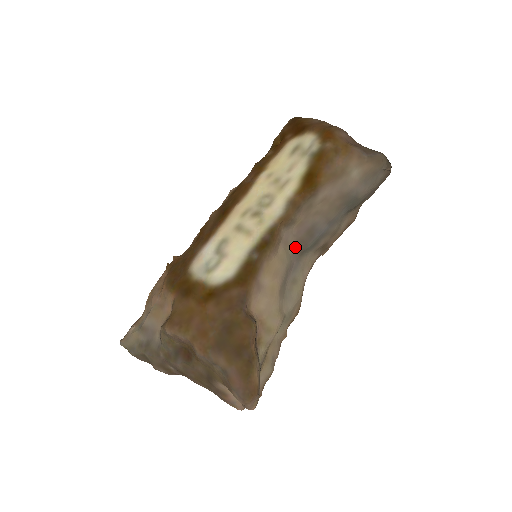
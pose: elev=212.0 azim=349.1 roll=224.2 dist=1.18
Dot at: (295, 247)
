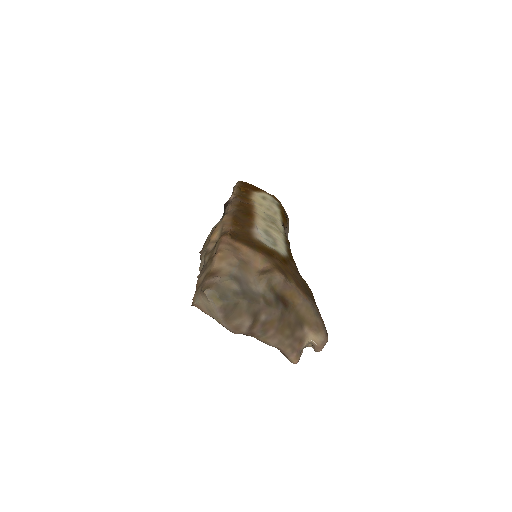
Dot at: occluded
